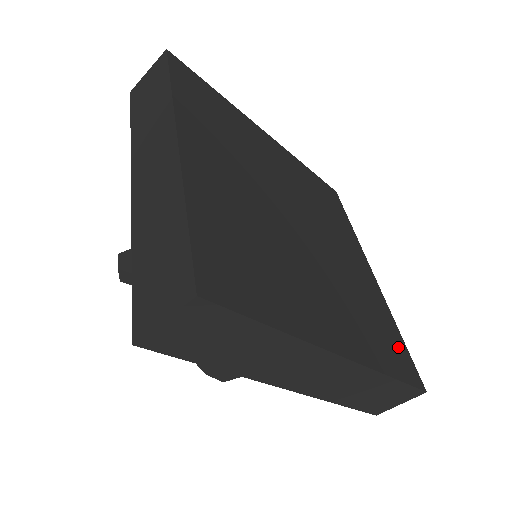
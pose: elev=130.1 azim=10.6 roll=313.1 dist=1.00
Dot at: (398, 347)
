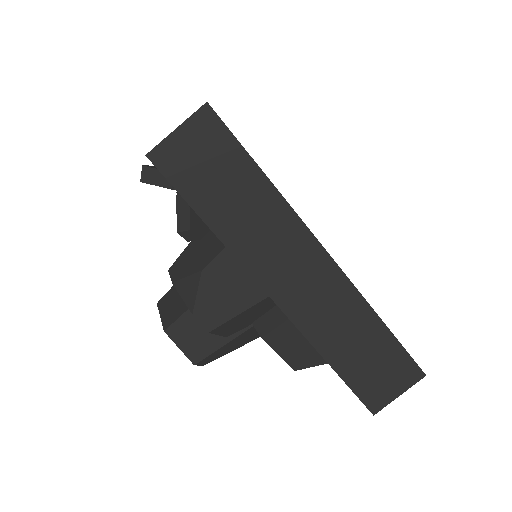
Dot at: occluded
